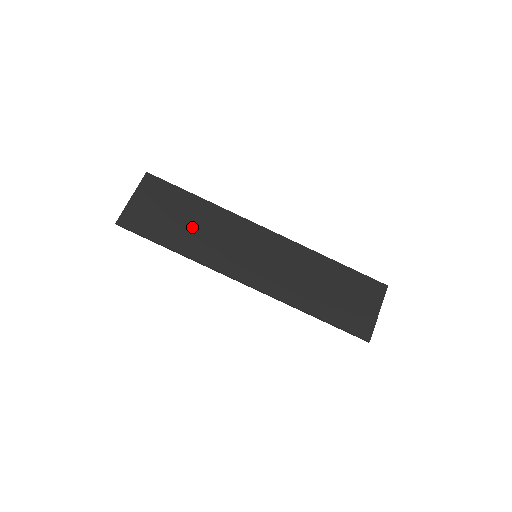
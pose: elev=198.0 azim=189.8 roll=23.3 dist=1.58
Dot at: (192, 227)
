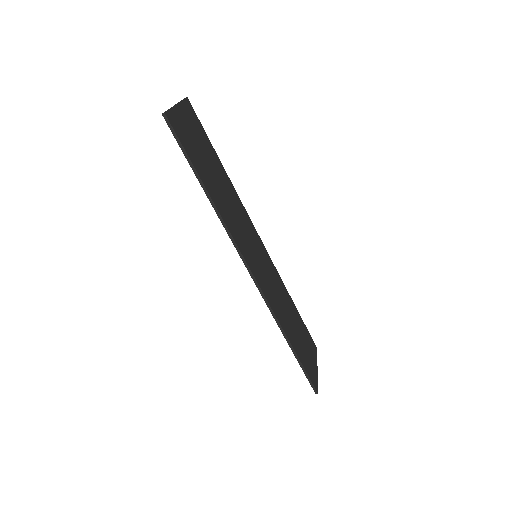
Dot at: (219, 185)
